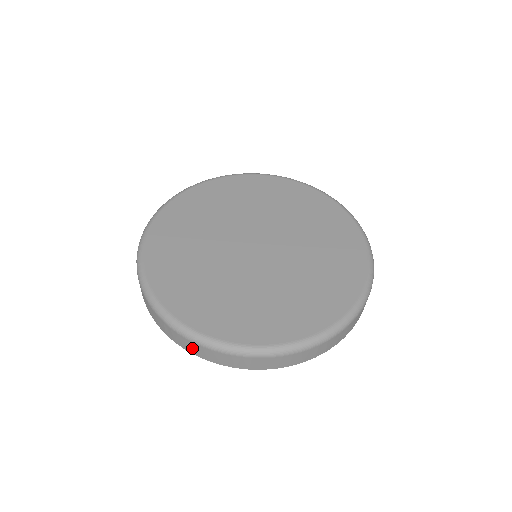
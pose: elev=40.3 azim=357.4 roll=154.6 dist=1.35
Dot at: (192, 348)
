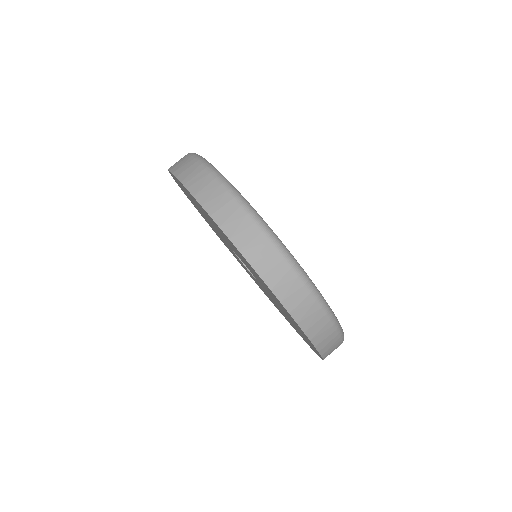
Dot at: (248, 239)
